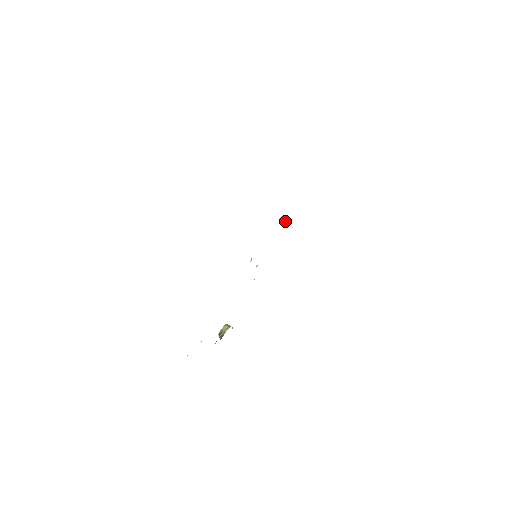
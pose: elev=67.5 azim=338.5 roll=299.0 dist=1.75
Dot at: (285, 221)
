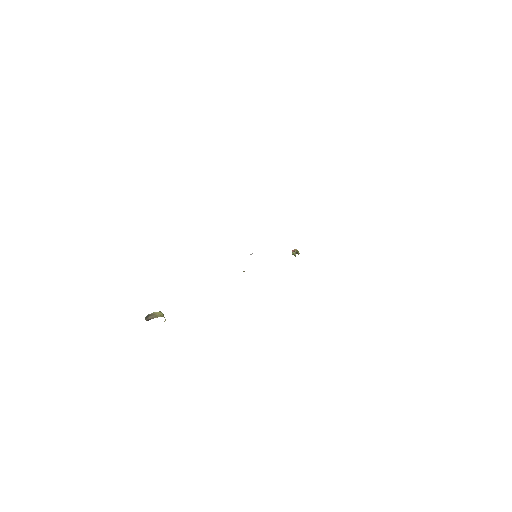
Dot at: (296, 253)
